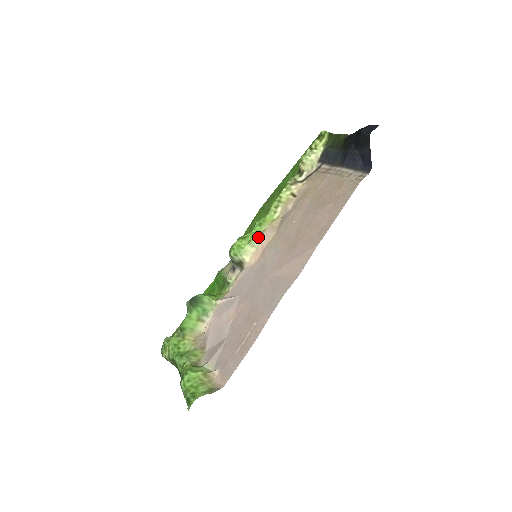
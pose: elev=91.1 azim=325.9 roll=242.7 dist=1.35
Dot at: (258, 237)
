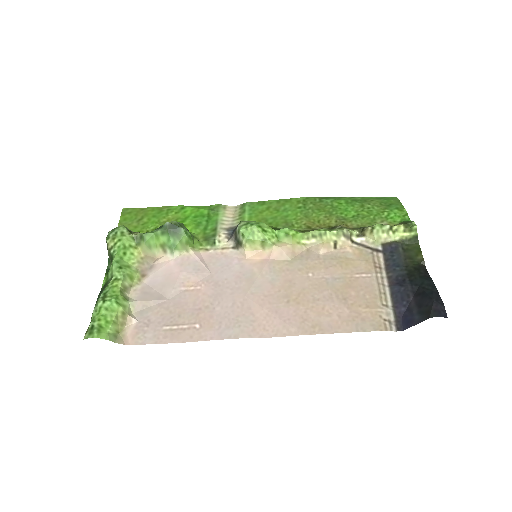
Dot at: (274, 245)
